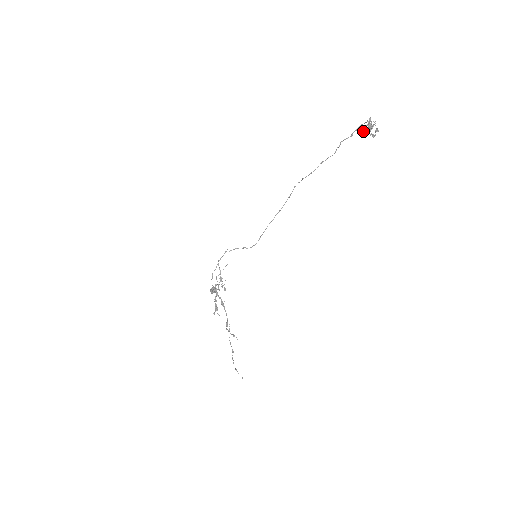
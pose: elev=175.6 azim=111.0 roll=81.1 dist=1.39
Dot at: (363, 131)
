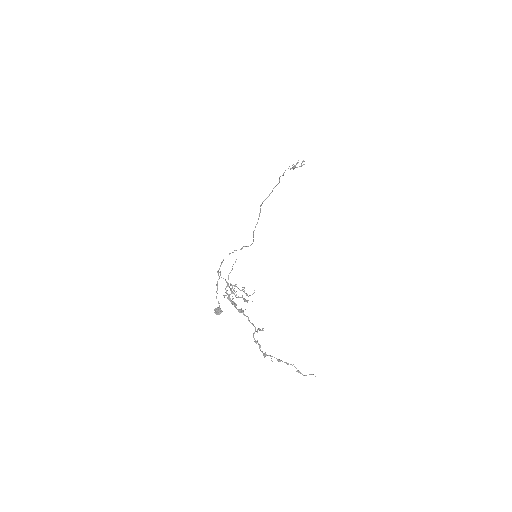
Dot at: (292, 167)
